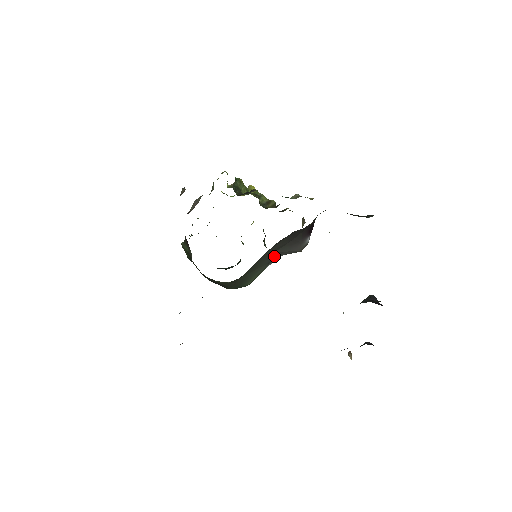
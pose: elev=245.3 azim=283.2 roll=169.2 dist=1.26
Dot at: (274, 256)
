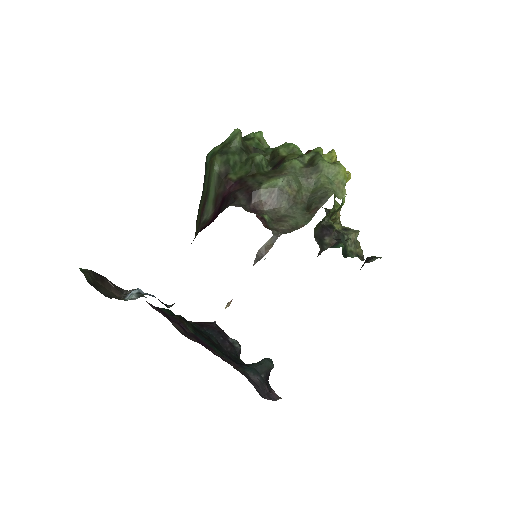
Dot at: occluded
